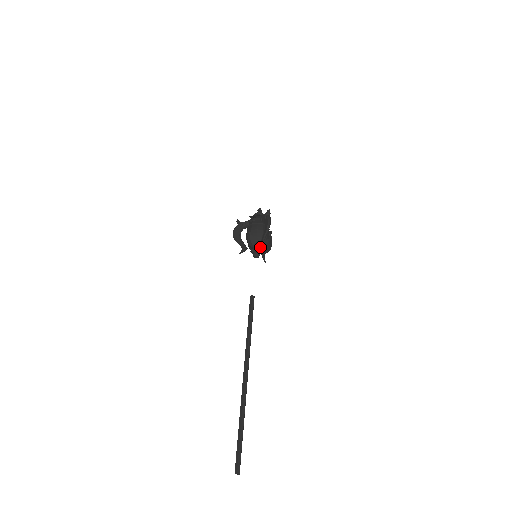
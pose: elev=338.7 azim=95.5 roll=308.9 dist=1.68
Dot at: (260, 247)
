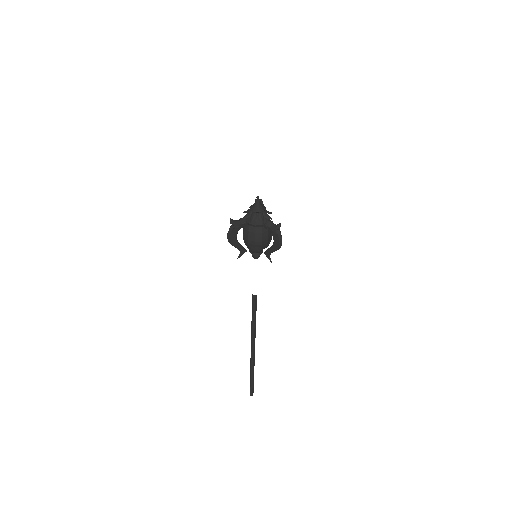
Dot at: occluded
